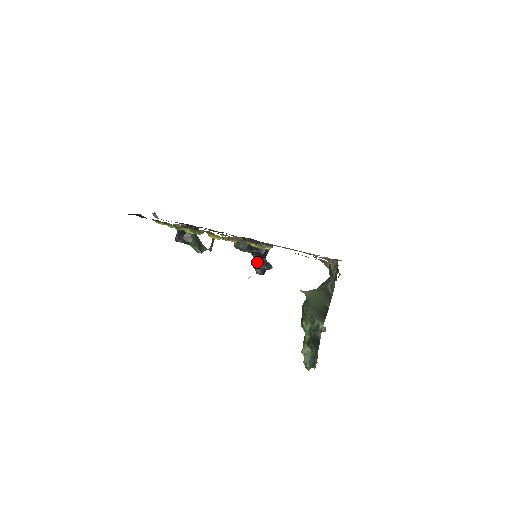
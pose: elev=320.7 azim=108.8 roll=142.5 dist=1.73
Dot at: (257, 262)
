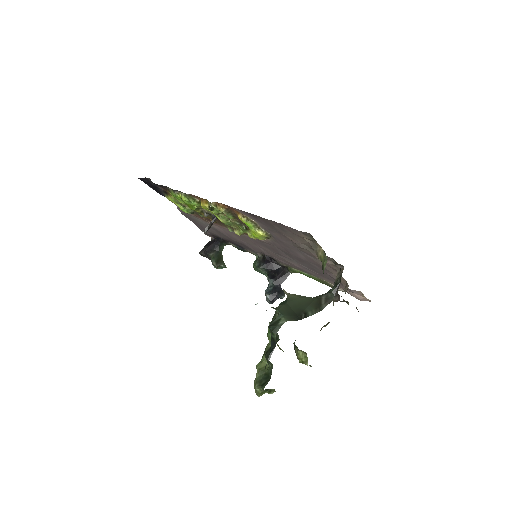
Dot at: (270, 286)
